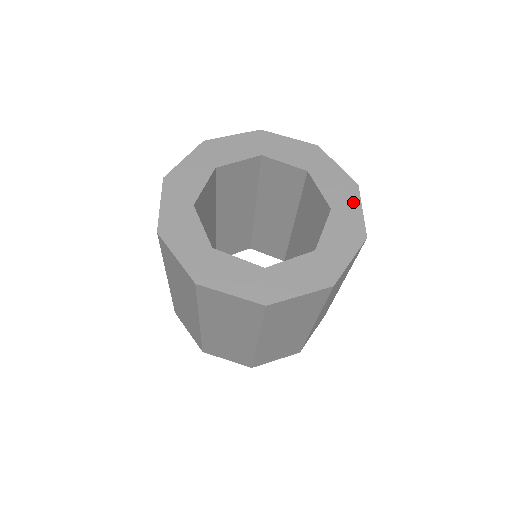
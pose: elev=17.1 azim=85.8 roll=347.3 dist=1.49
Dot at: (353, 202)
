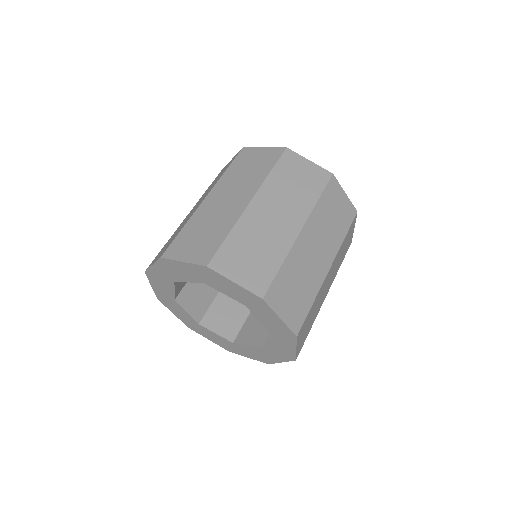
Dot at: occluded
